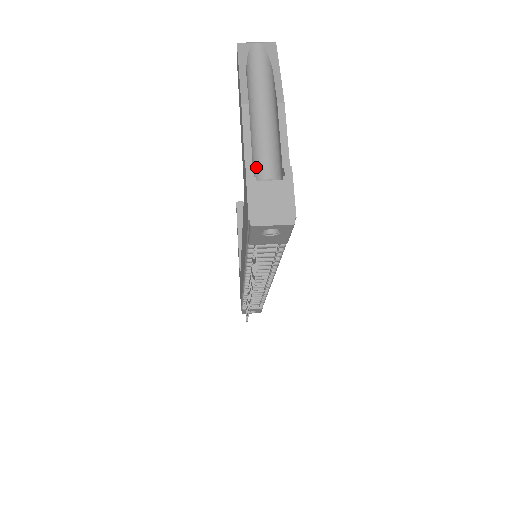
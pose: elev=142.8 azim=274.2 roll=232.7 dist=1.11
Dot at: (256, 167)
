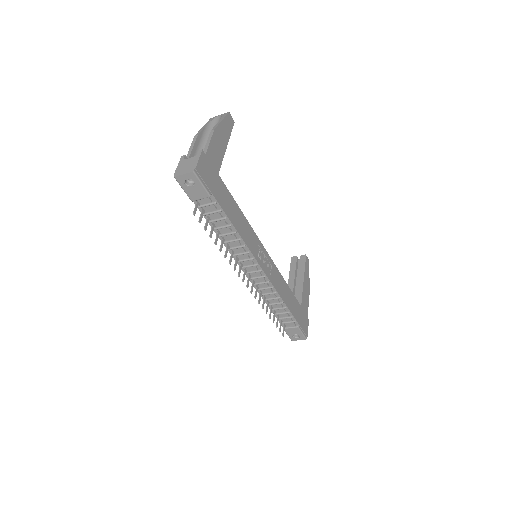
Dot at: occluded
